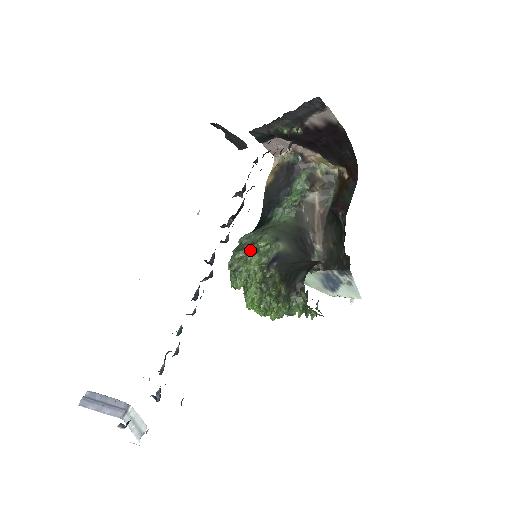
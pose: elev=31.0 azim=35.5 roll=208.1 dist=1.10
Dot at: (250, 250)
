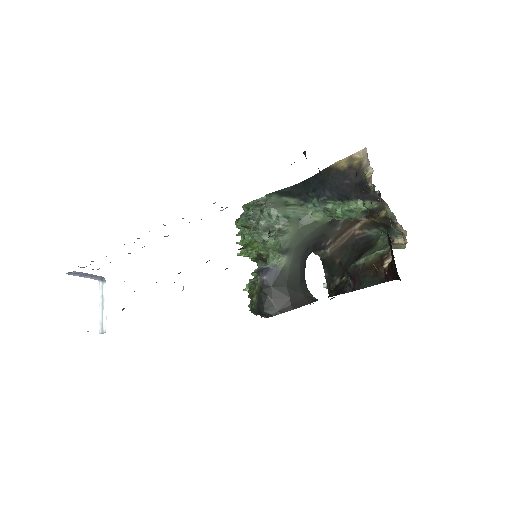
Dot at: (260, 234)
